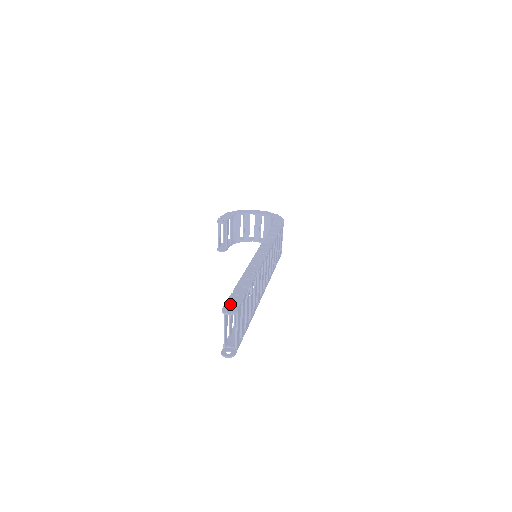
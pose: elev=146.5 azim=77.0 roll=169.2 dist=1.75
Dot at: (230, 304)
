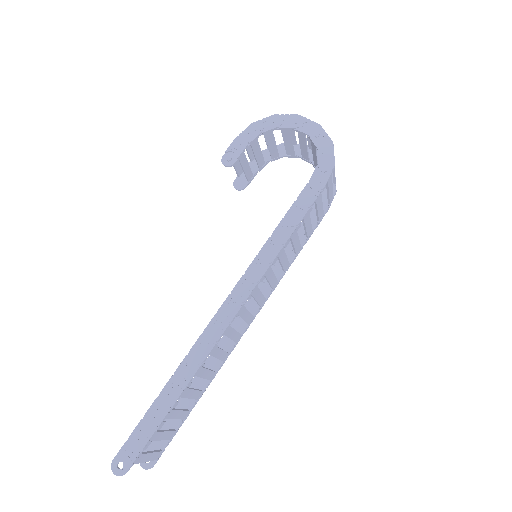
Dot at: (127, 450)
